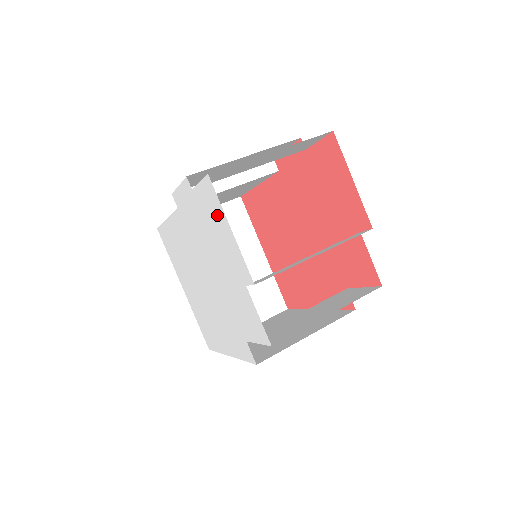
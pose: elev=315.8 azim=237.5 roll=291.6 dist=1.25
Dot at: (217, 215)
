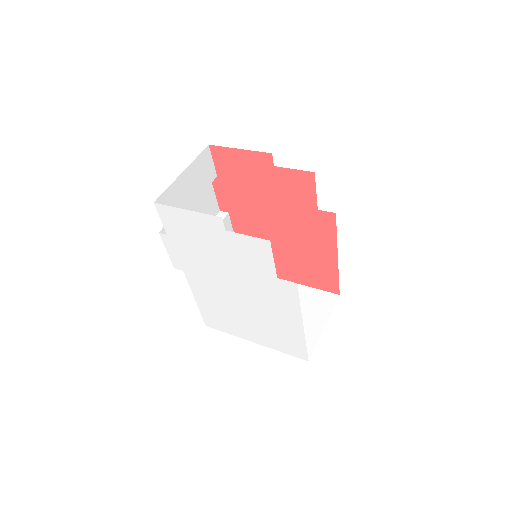
Dot at: (179, 219)
